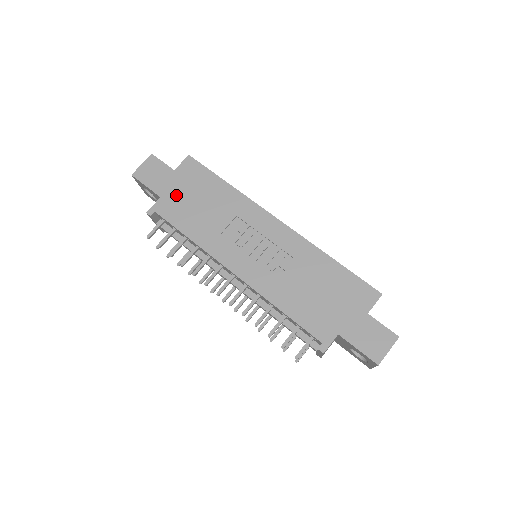
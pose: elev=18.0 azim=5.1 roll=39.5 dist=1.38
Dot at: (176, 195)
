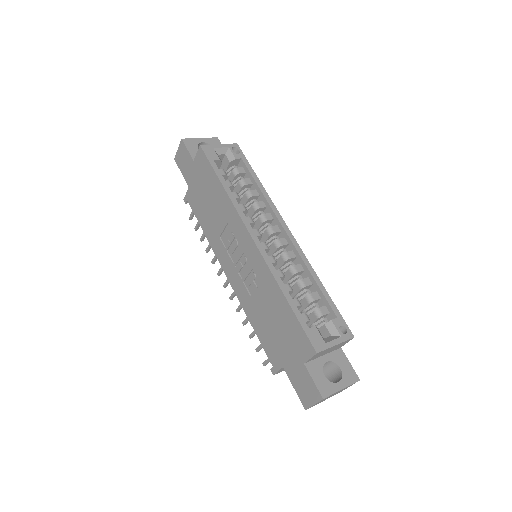
Dot at: (196, 188)
